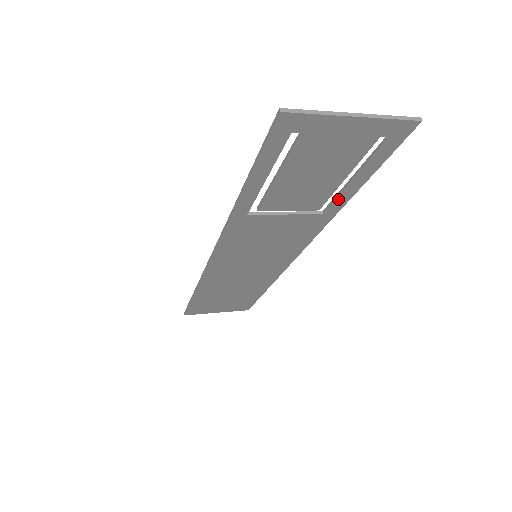
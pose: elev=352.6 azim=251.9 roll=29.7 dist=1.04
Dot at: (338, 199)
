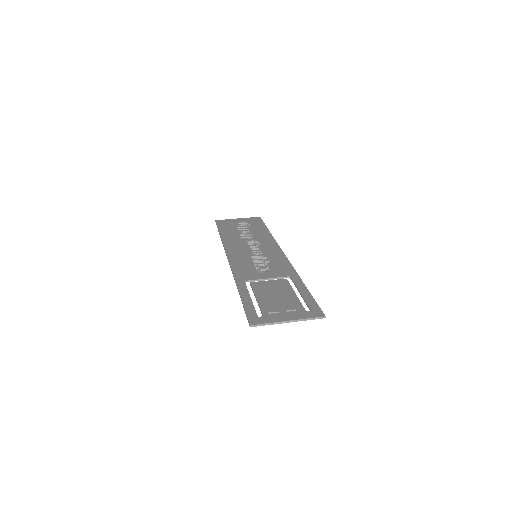
Dot at: (296, 285)
